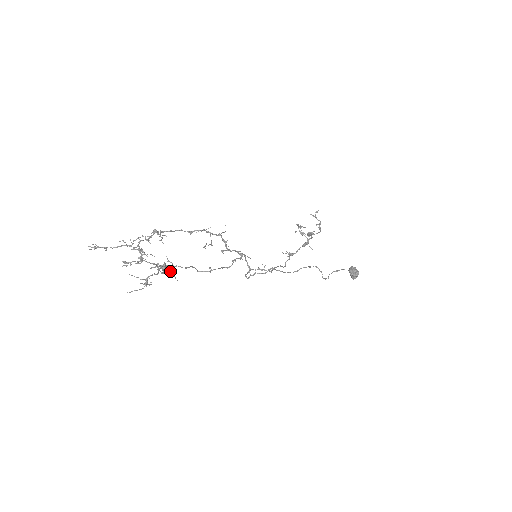
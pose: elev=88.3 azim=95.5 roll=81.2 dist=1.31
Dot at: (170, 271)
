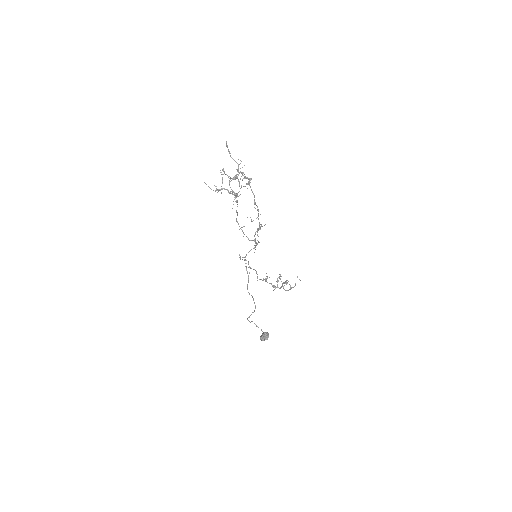
Dot at: occluded
